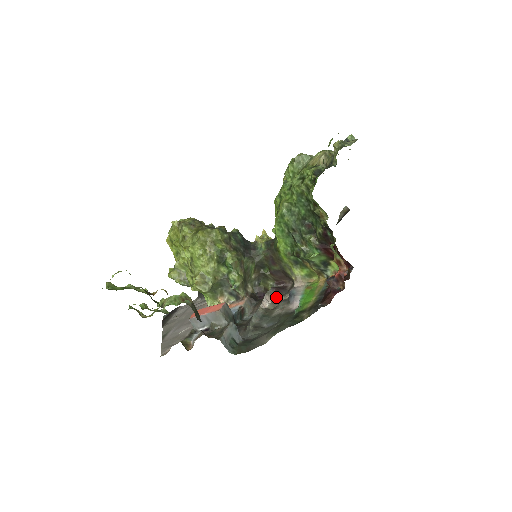
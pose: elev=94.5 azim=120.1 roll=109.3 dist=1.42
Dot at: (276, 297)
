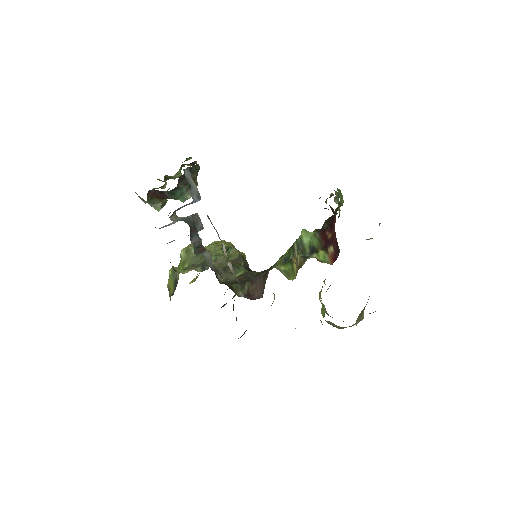
Dot at: occluded
